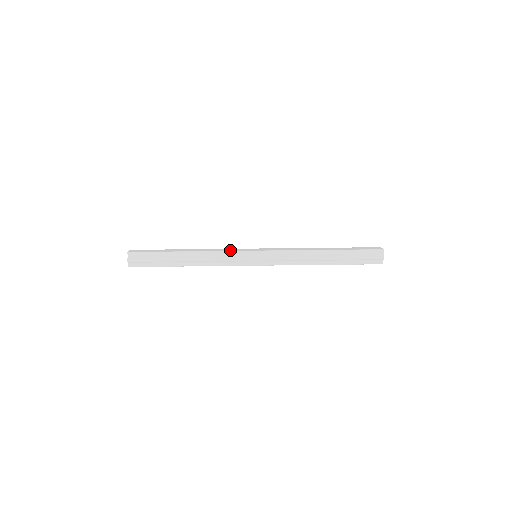
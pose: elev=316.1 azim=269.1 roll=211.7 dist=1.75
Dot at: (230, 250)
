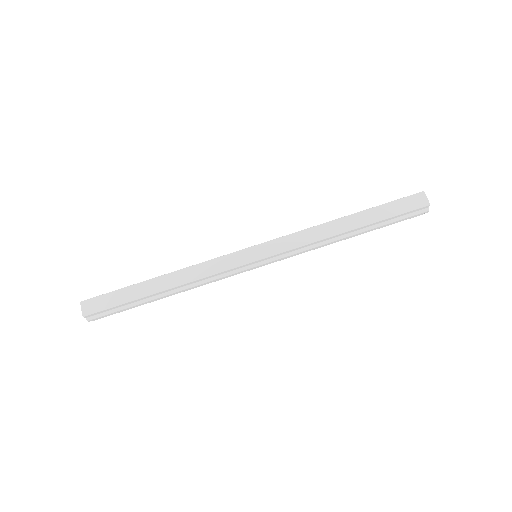
Dot at: (221, 269)
